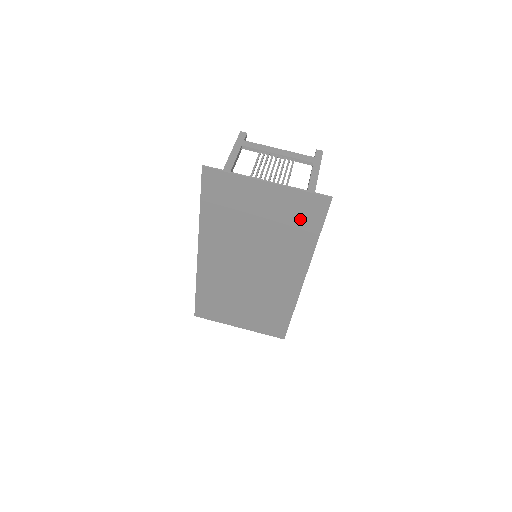
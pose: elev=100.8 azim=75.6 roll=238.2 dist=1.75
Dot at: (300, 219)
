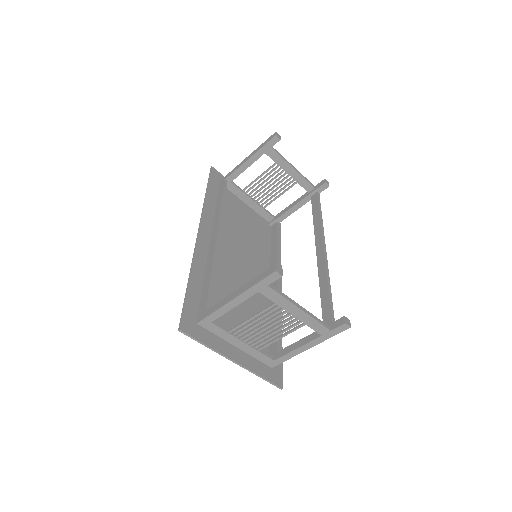
Dot at: (265, 348)
